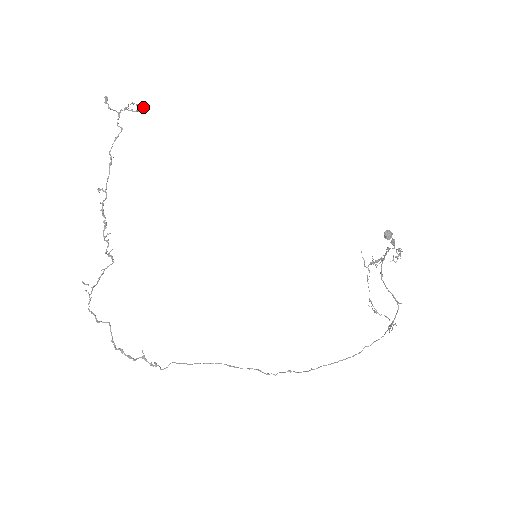
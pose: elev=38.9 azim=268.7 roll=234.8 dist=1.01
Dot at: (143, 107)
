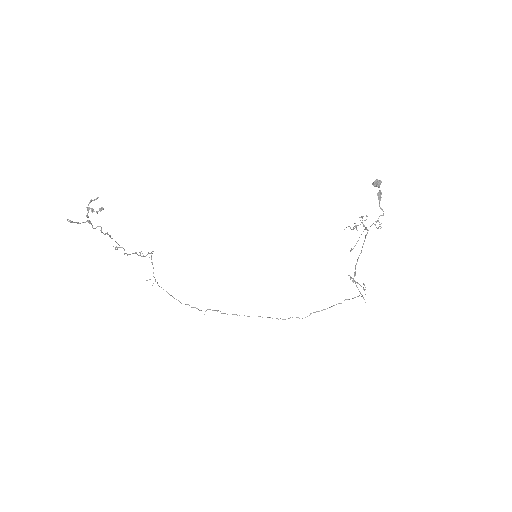
Dot at: (102, 209)
